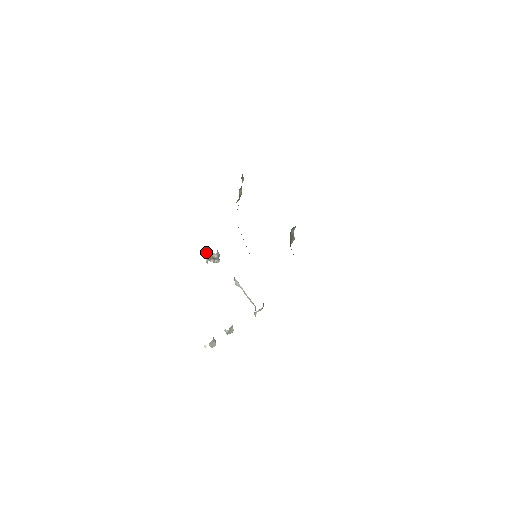
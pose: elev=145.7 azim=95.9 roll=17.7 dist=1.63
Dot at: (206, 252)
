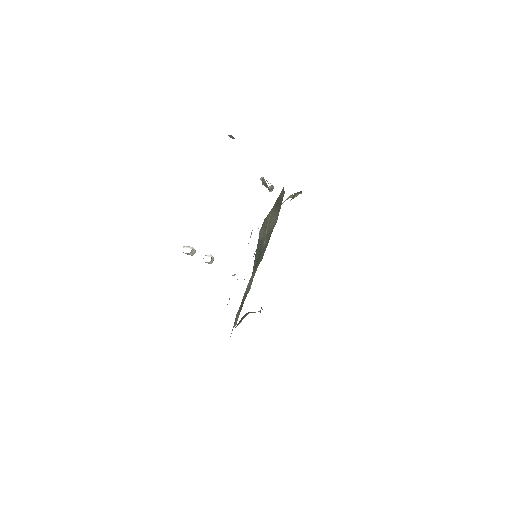
Dot at: occluded
